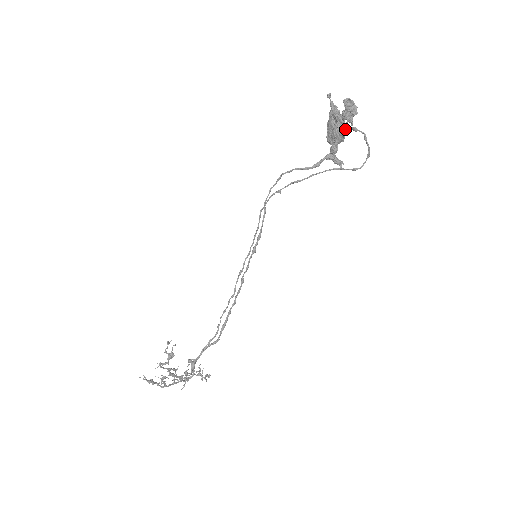
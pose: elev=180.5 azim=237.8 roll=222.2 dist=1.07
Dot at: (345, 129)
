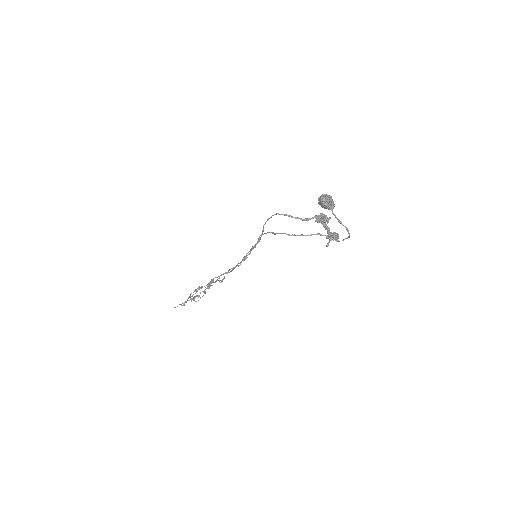
Dot at: (327, 246)
